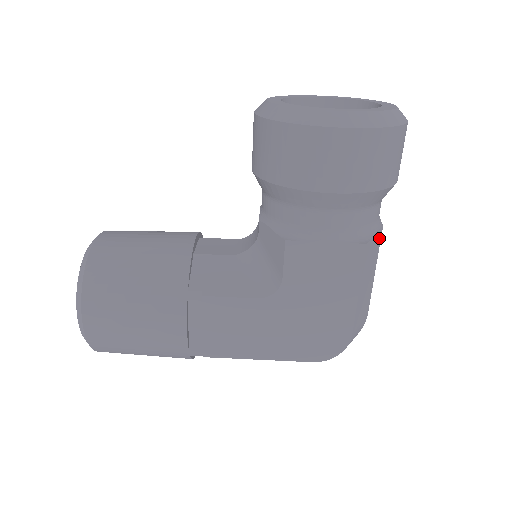
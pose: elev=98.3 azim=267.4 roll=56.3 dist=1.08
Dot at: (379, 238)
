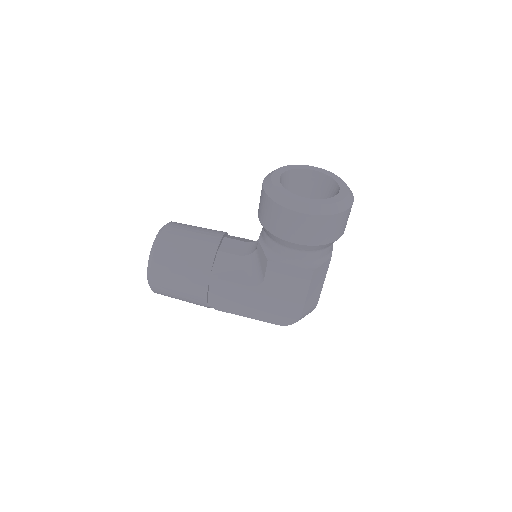
Dot at: (328, 264)
